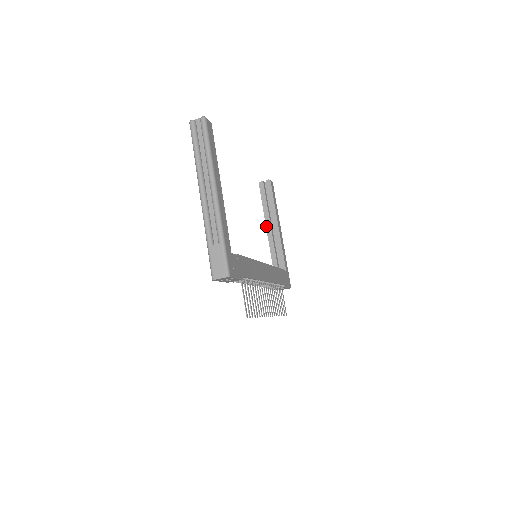
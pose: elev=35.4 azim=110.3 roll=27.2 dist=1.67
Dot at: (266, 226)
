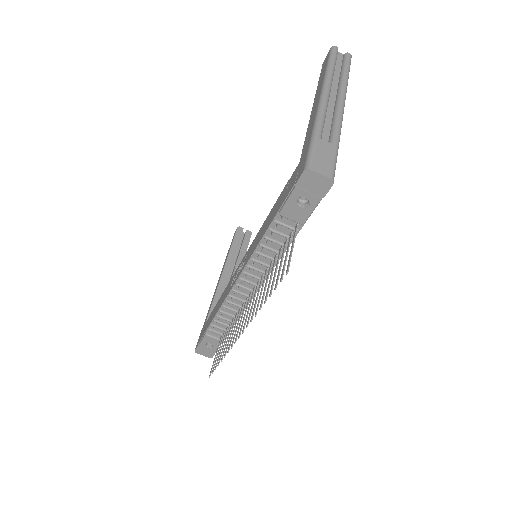
Dot at: (224, 269)
